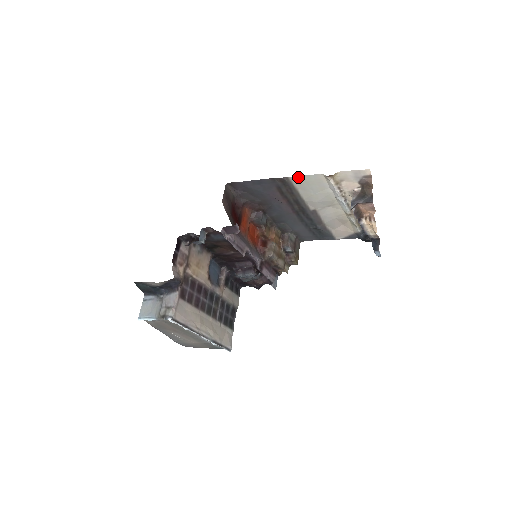
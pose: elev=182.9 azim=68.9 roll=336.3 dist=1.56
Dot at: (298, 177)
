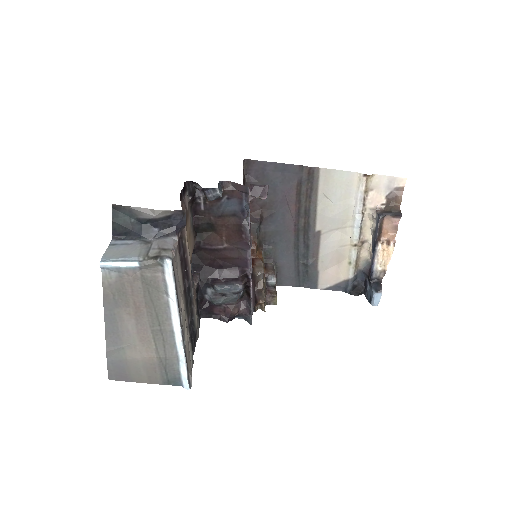
Dot at: (330, 171)
